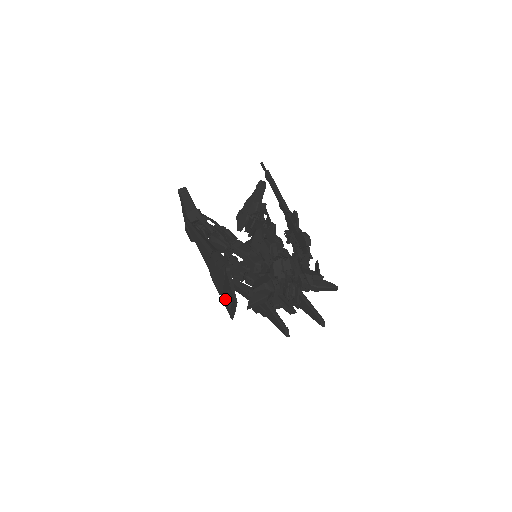
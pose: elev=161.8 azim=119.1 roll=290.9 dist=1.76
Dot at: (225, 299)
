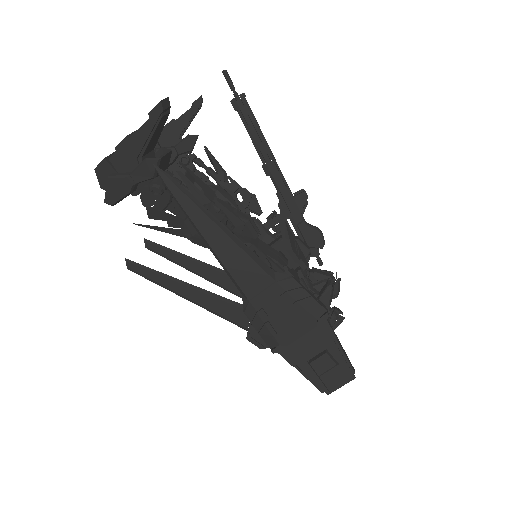
Dot at: (303, 360)
